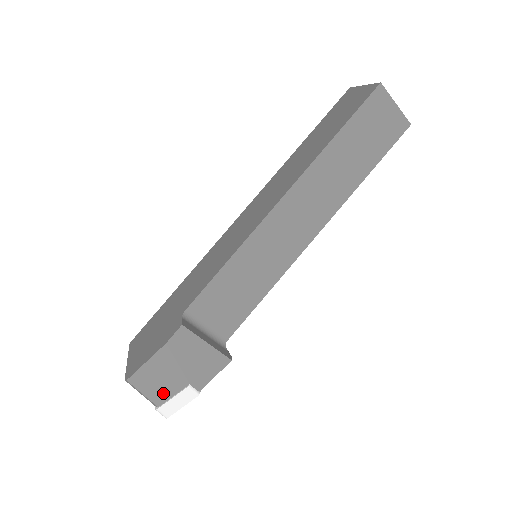
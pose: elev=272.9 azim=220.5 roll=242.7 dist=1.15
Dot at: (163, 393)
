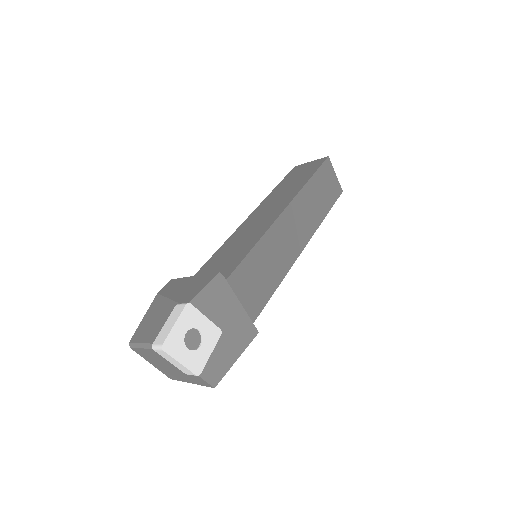
Dot at: (158, 329)
